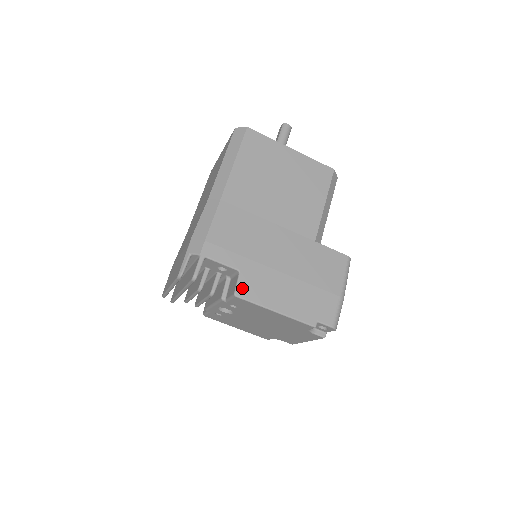
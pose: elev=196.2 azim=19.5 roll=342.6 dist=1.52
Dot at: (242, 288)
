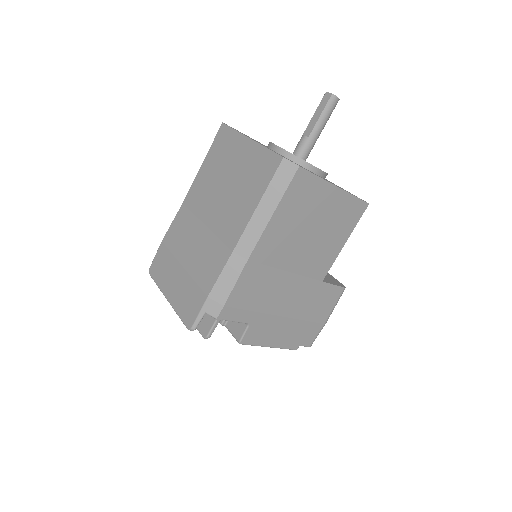
Dot at: (247, 337)
